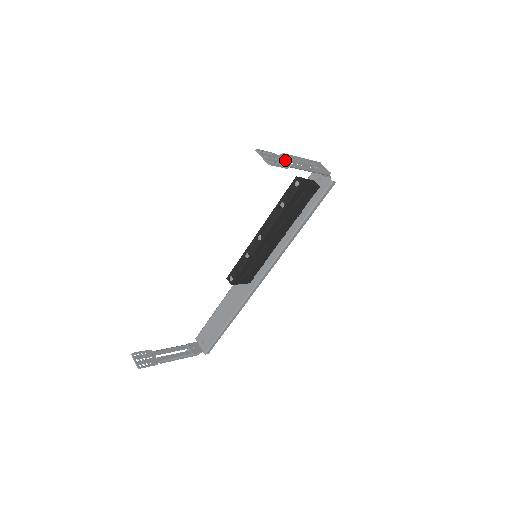
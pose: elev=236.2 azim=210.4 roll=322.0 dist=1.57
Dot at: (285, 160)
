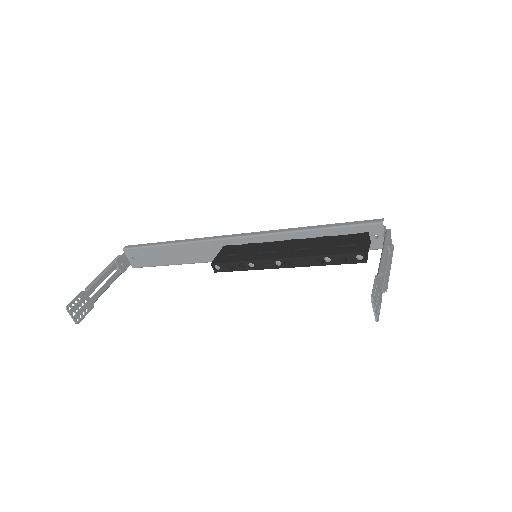
Dot at: occluded
